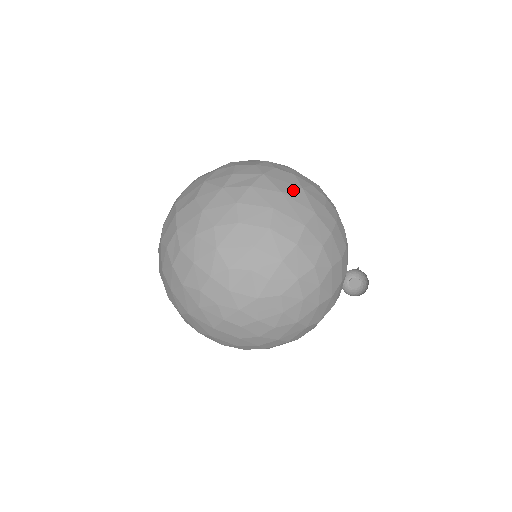
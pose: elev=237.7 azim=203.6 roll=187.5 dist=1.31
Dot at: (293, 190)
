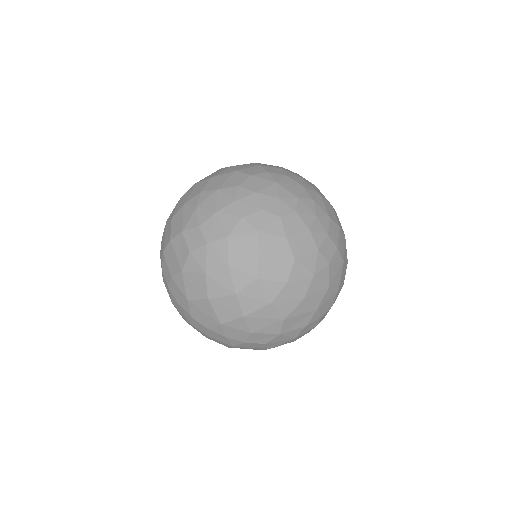
Dot at: occluded
